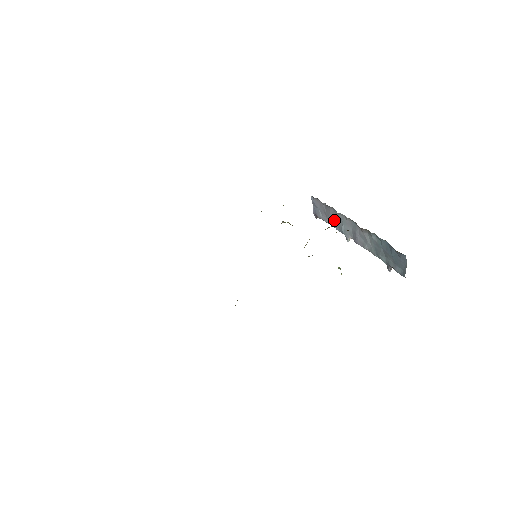
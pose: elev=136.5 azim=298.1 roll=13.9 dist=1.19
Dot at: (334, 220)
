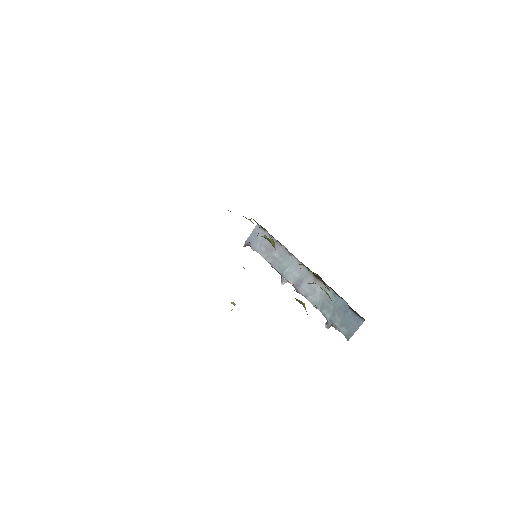
Dot at: (276, 258)
